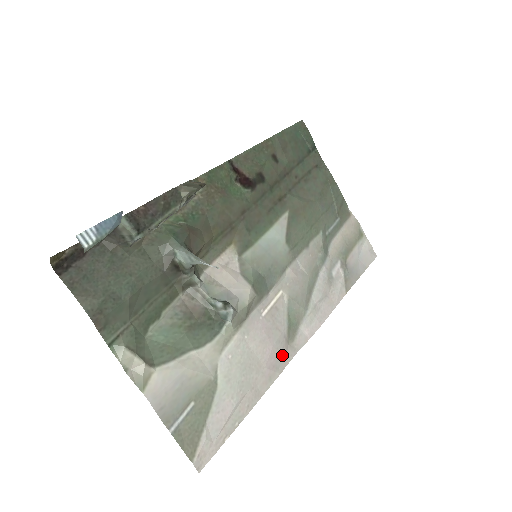
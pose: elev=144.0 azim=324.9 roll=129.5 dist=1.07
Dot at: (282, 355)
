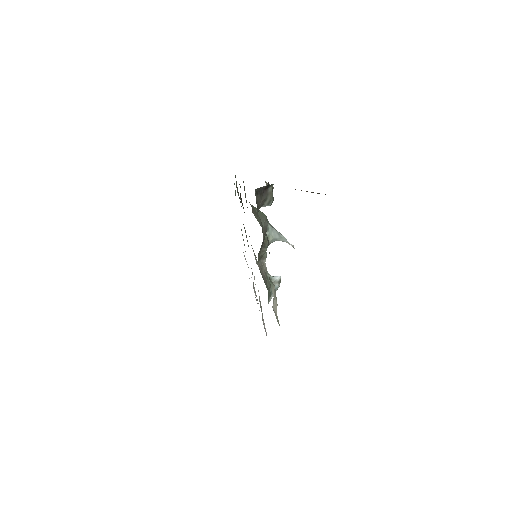
Dot at: occluded
